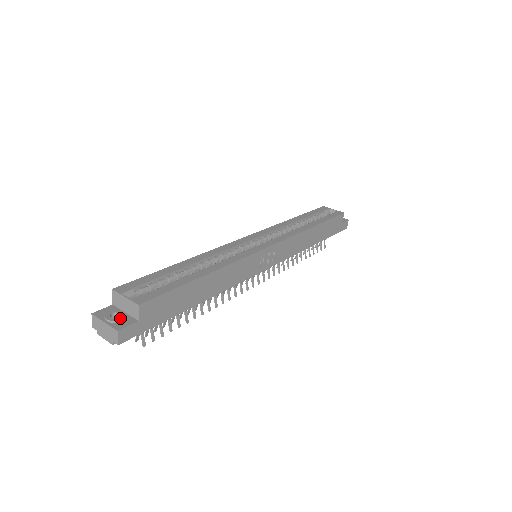
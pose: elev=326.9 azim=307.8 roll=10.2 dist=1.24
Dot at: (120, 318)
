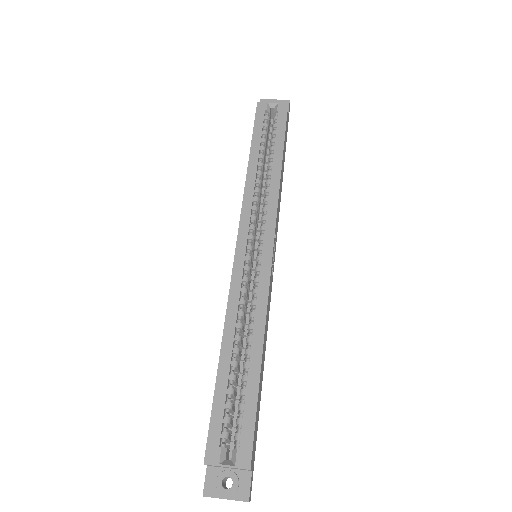
Dot at: (235, 484)
